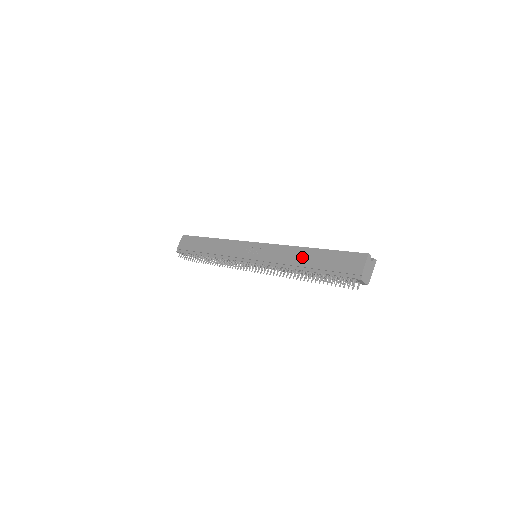
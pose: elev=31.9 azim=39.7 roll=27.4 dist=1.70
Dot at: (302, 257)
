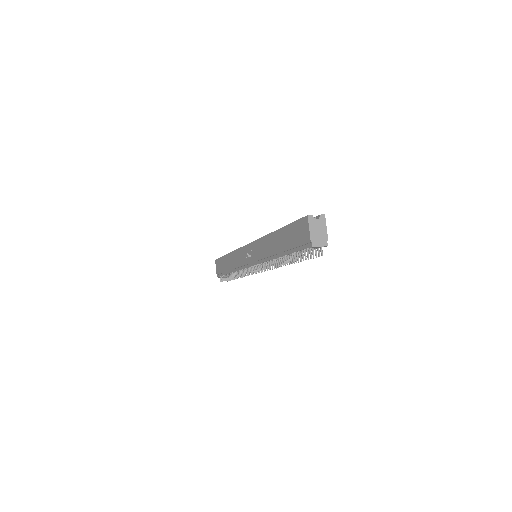
Dot at: (274, 244)
